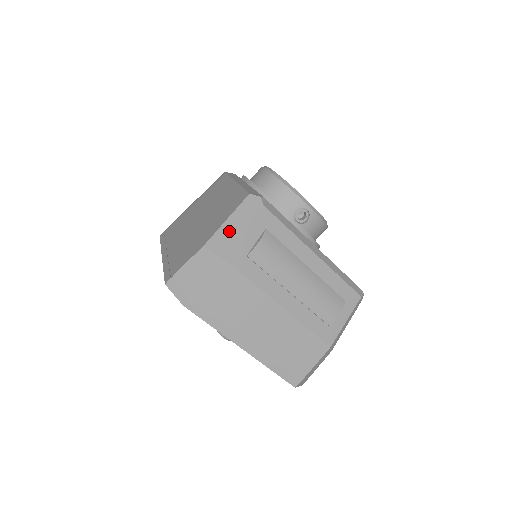
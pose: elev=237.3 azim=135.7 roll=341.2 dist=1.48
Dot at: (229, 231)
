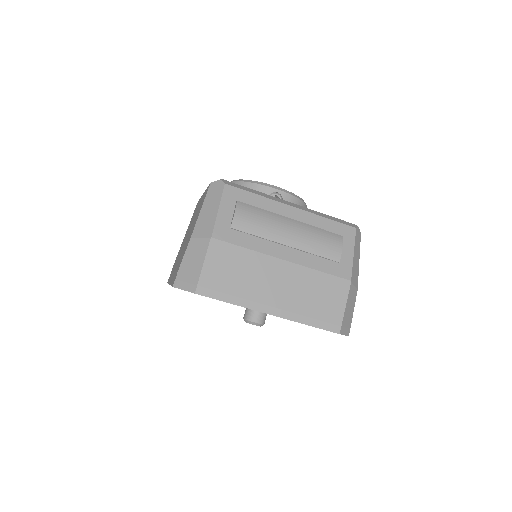
Dot at: (206, 216)
